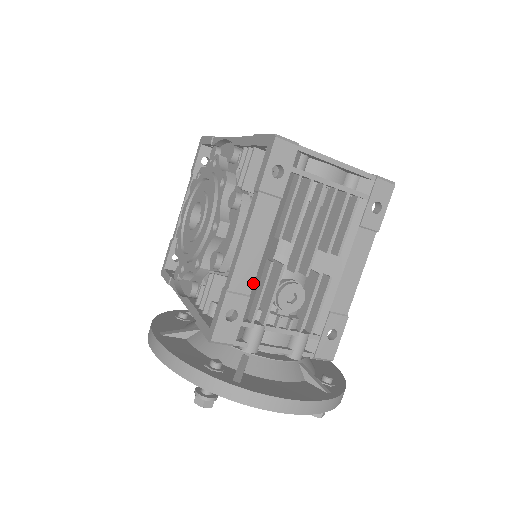
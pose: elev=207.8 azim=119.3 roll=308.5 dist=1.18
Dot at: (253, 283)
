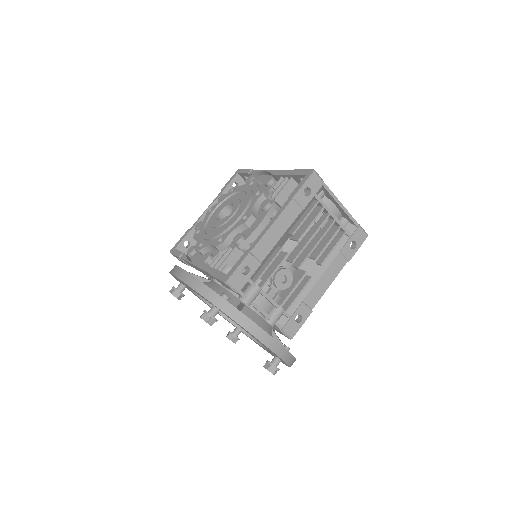
Dot at: (266, 255)
